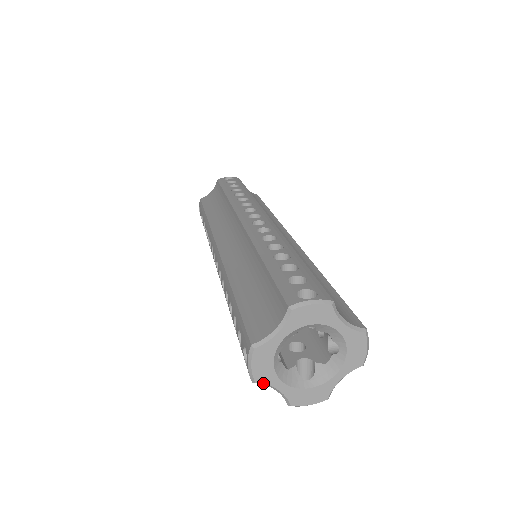
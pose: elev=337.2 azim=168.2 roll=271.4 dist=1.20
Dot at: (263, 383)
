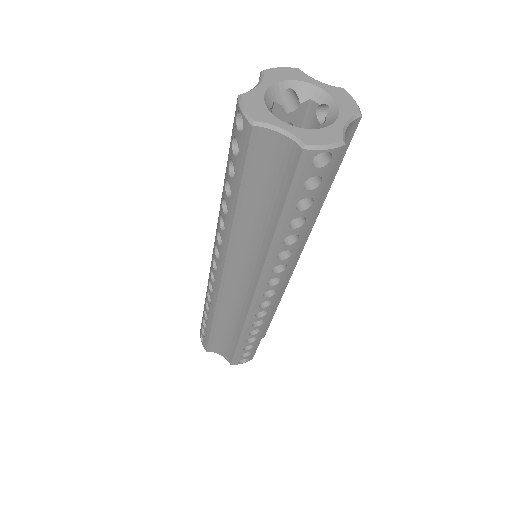
Dot at: (263, 122)
